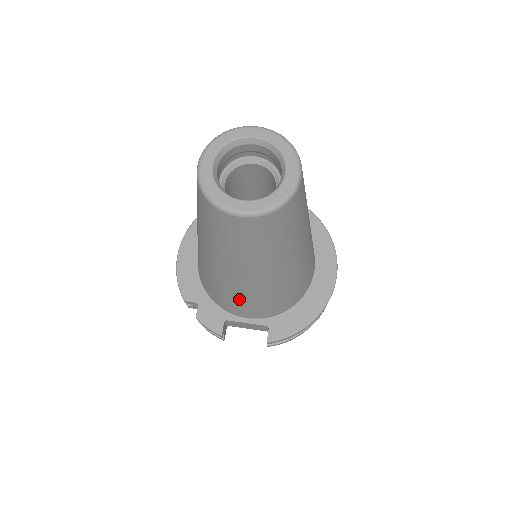
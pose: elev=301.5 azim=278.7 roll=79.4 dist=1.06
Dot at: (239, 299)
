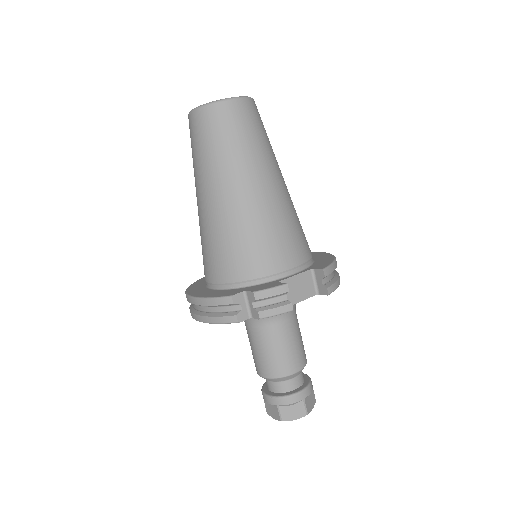
Dot at: (273, 231)
